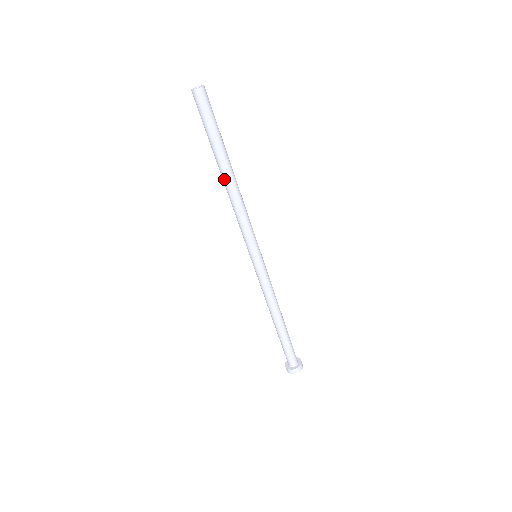
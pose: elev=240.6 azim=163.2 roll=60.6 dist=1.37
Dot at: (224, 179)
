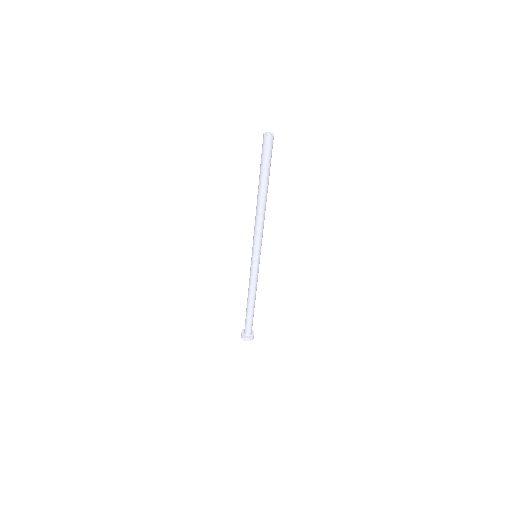
Dot at: (262, 201)
